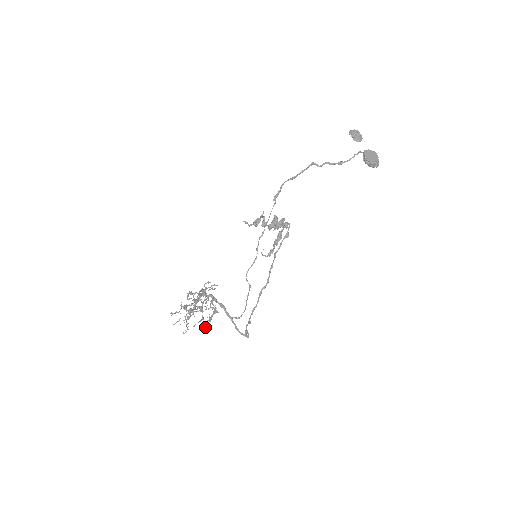
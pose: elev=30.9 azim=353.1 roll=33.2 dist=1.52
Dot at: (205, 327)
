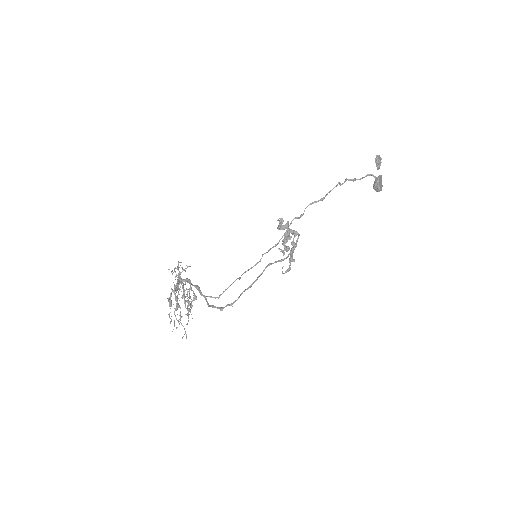
Dot at: (187, 315)
